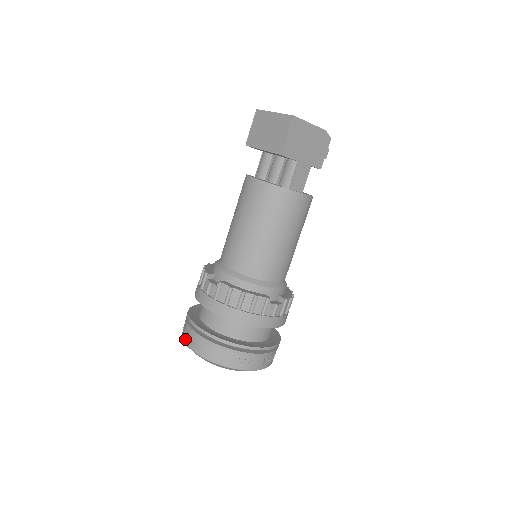
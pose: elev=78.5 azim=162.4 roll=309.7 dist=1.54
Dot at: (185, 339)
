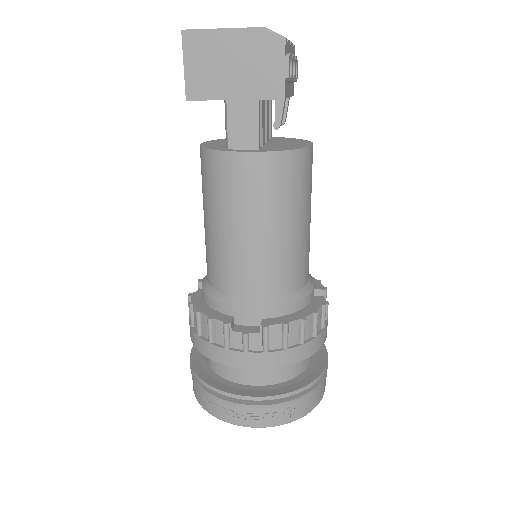
Dot at: occluded
